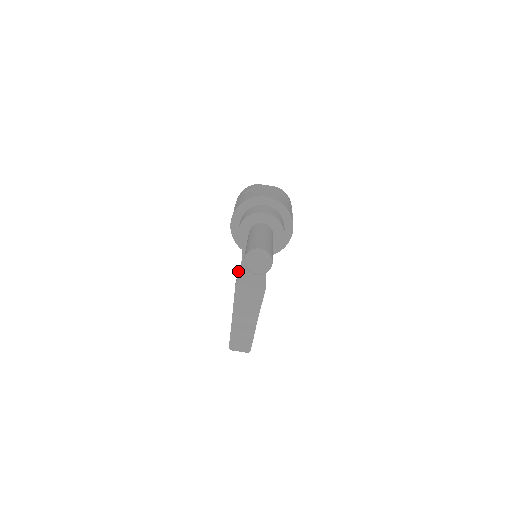
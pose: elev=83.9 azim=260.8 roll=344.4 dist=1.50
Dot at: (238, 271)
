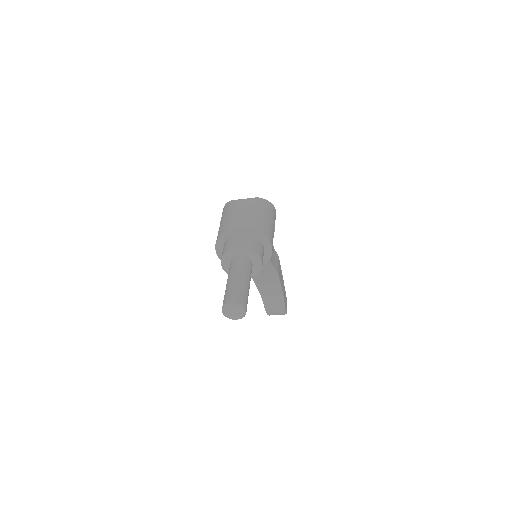
Dot at: occluded
